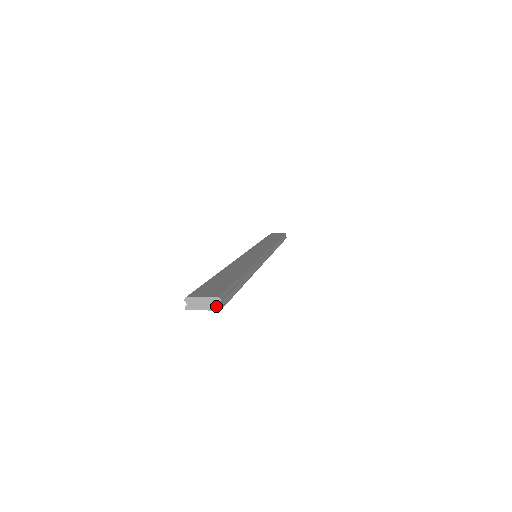
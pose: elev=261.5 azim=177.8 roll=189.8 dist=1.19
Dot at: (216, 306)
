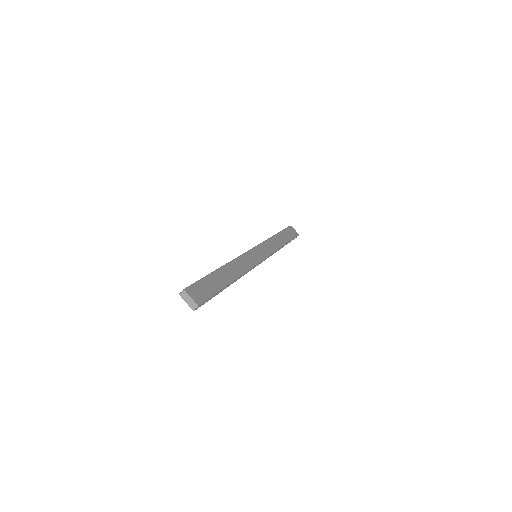
Dot at: (193, 307)
